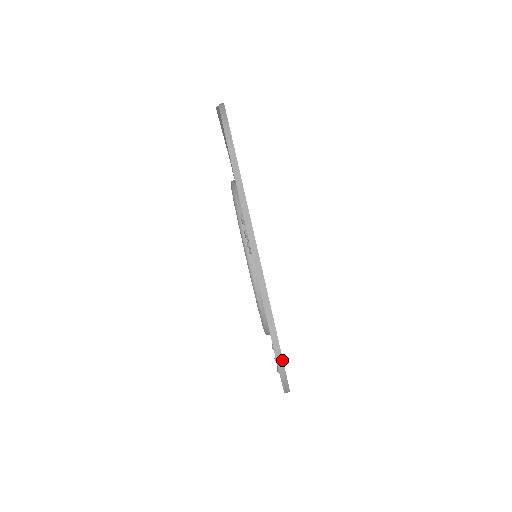
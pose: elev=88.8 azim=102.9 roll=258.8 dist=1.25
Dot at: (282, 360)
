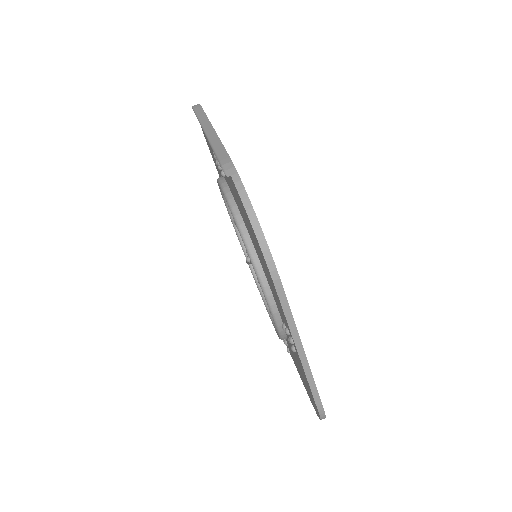
Dot at: occluded
